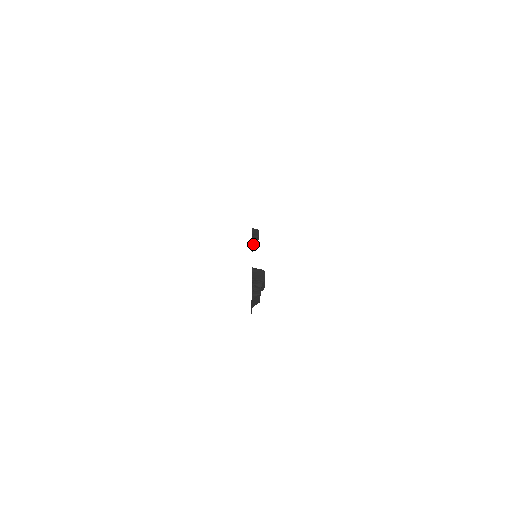
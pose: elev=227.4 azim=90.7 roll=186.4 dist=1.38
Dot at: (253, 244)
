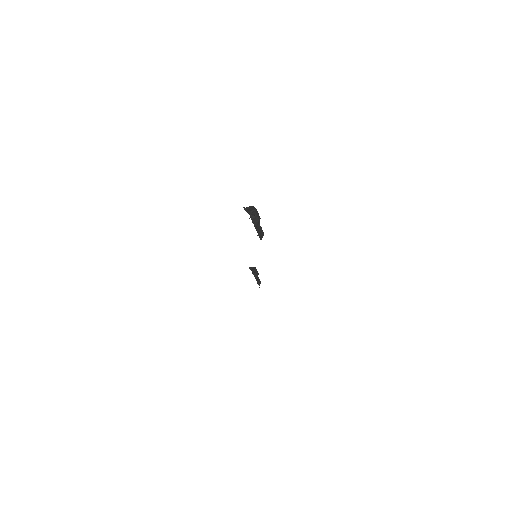
Dot at: (256, 280)
